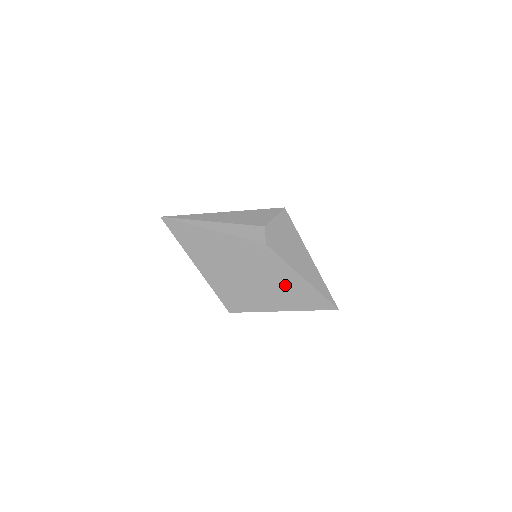
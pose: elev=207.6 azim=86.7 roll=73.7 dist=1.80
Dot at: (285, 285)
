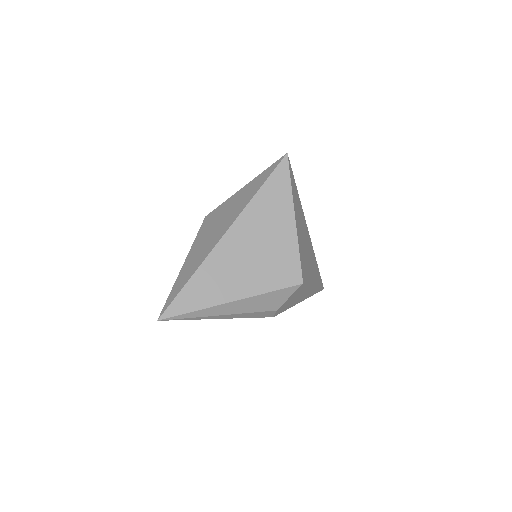
Dot at: occluded
